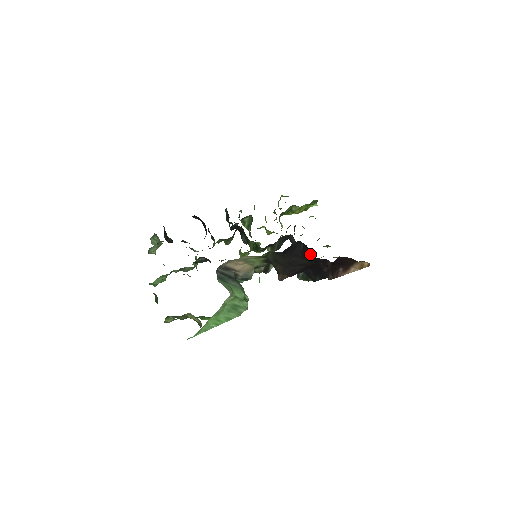
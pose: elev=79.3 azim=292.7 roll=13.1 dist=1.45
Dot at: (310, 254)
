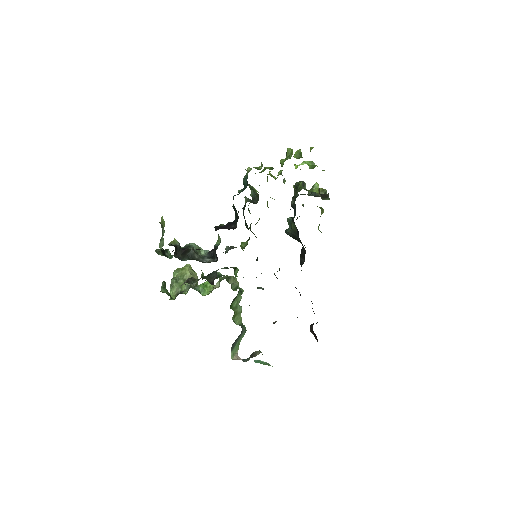
Dot at: occluded
